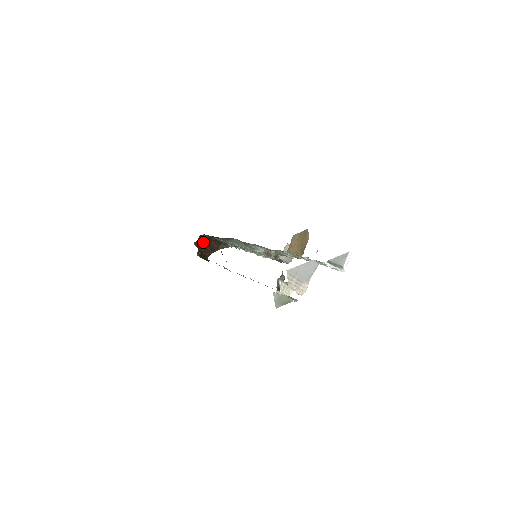
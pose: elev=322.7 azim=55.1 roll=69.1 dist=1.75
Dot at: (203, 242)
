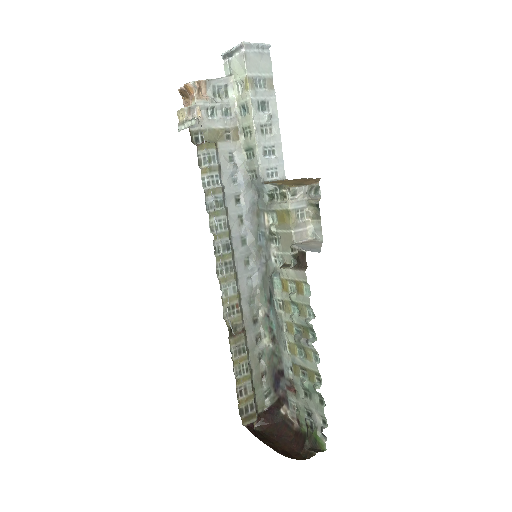
Dot at: (274, 436)
